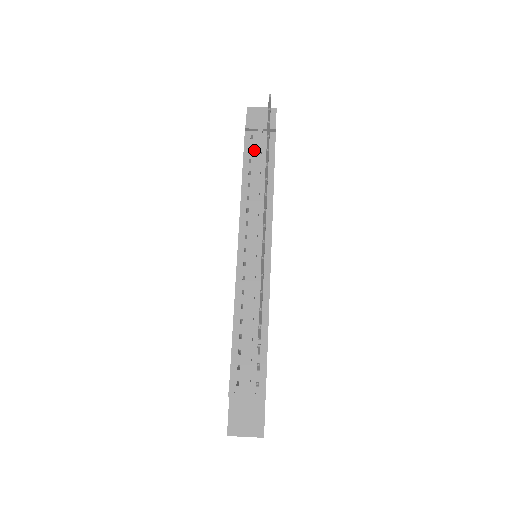
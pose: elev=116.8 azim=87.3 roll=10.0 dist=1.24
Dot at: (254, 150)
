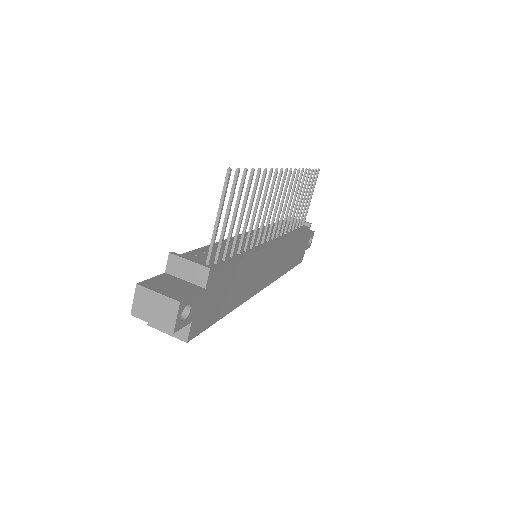
Dot at: occluded
